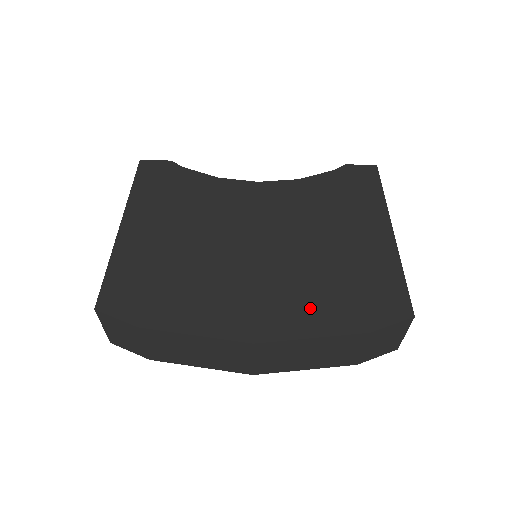
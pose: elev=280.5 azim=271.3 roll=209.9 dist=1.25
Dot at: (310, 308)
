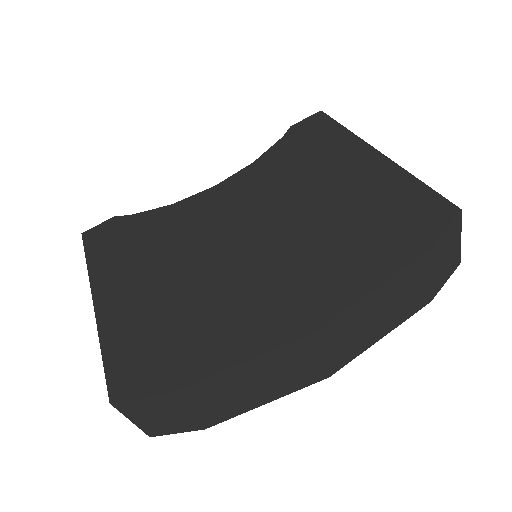
Dot at: (348, 264)
